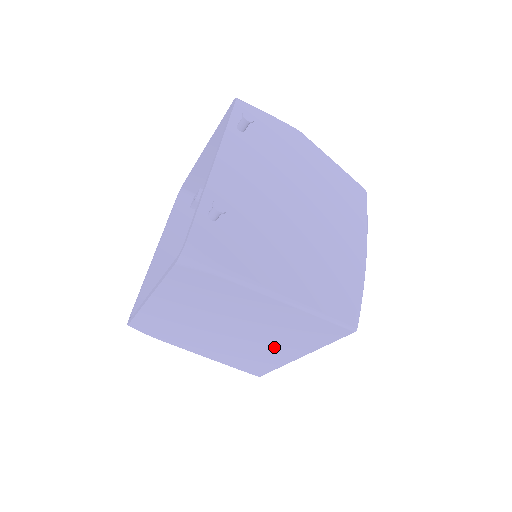
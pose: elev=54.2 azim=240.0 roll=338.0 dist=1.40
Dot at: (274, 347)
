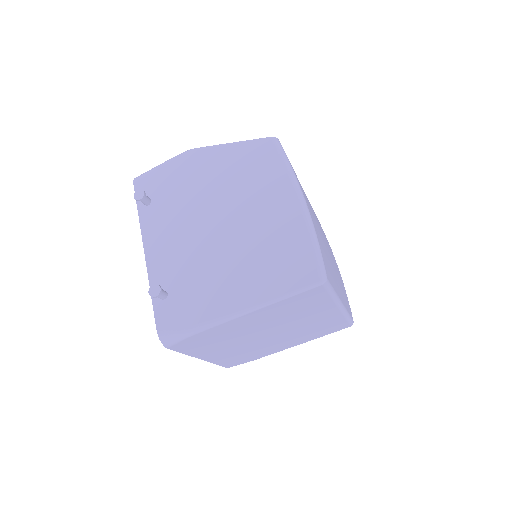
Dot at: (312, 318)
